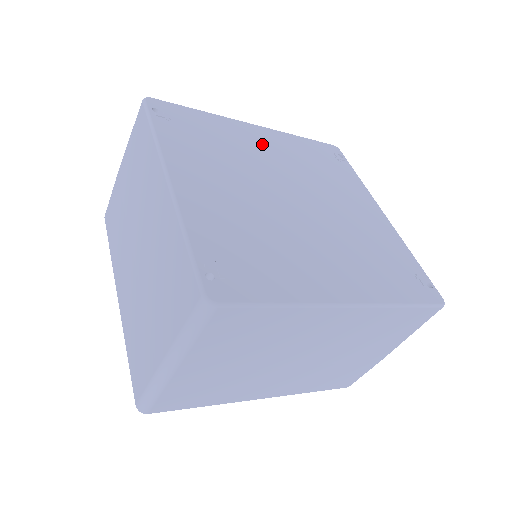
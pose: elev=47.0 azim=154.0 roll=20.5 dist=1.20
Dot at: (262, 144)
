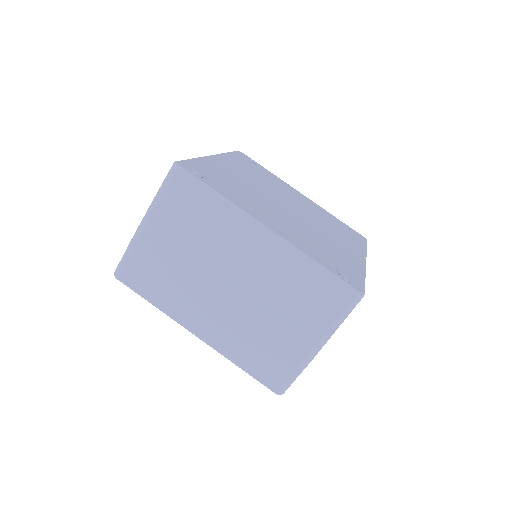
Dot at: (236, 171)
